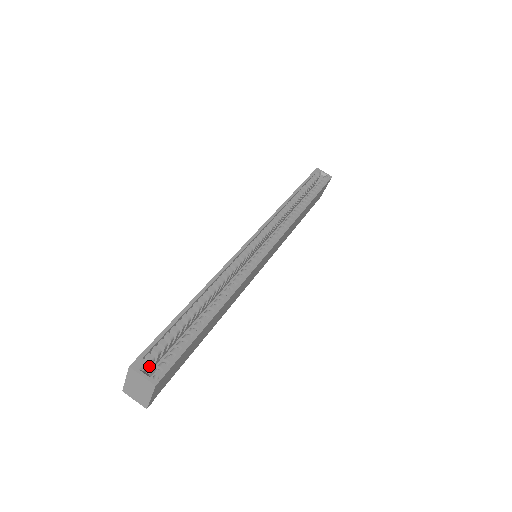
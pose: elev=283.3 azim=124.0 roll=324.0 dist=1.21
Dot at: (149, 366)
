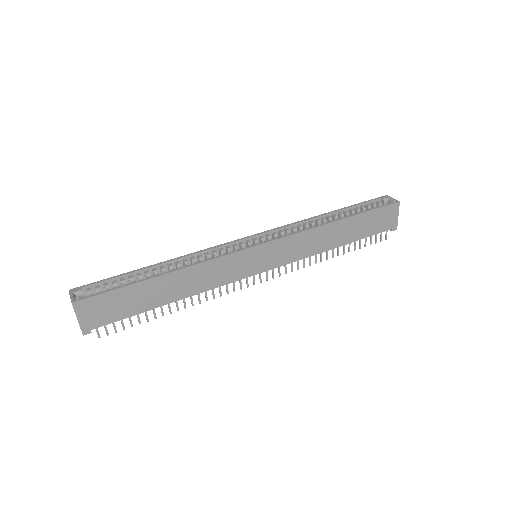
Dot at: occluded
